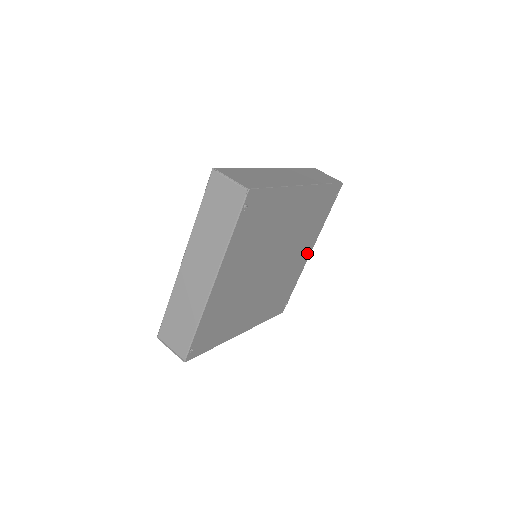
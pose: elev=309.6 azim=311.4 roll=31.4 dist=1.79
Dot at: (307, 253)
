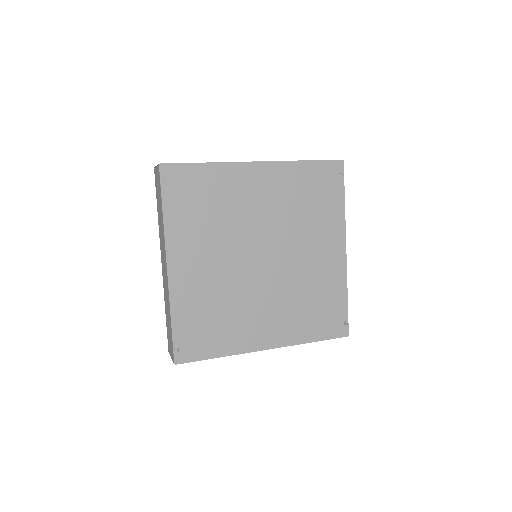
Dot at: (338, 251)
